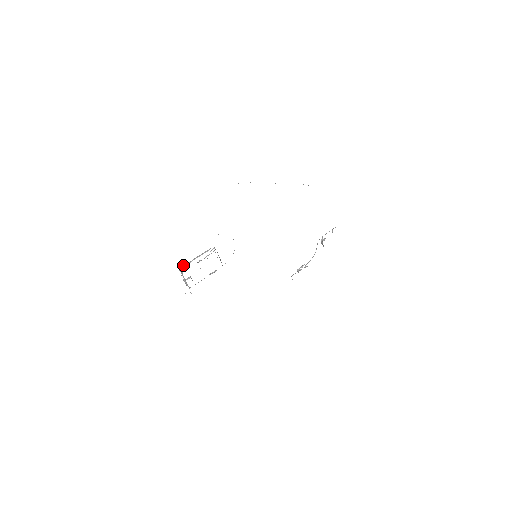
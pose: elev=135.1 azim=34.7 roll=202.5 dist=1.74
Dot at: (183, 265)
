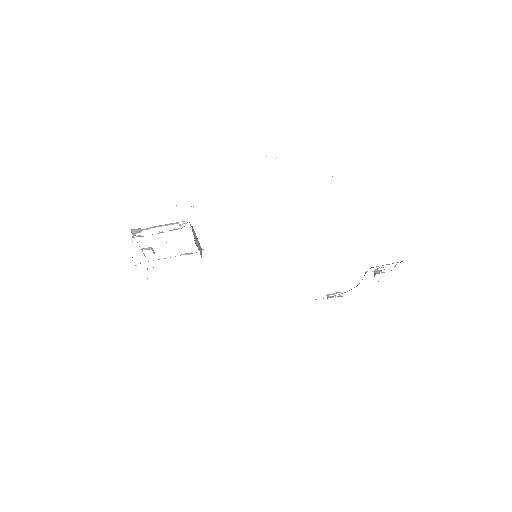
Dot at: (138, 229)
